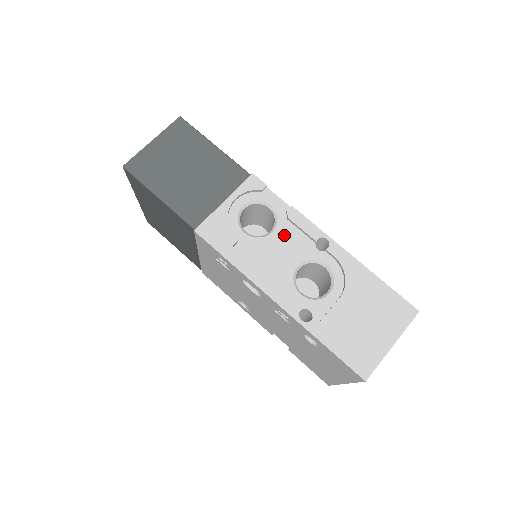
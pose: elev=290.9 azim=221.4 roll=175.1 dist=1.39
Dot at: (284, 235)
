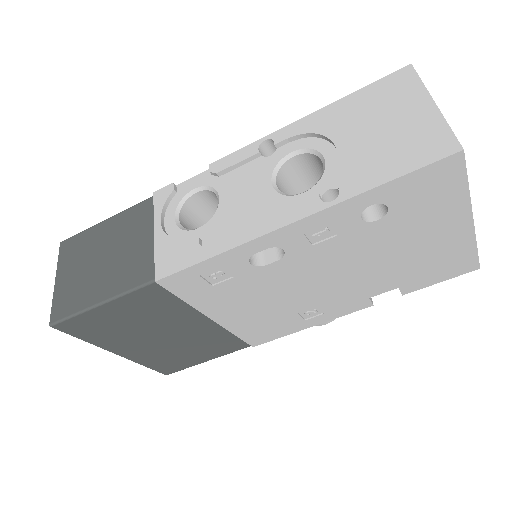
Dot at: (231, 186)
